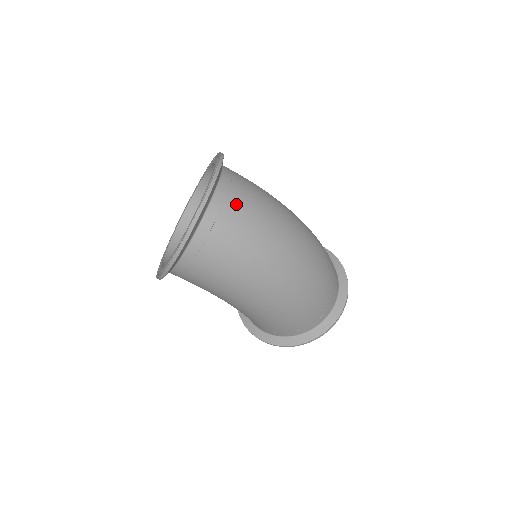
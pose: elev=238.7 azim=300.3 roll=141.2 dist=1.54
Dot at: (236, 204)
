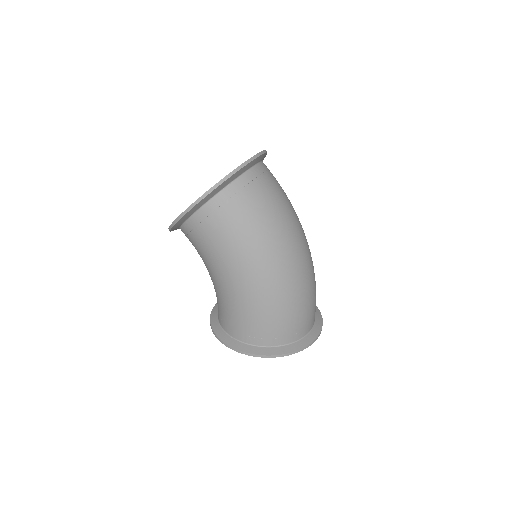
Dot at: (270, 181)
